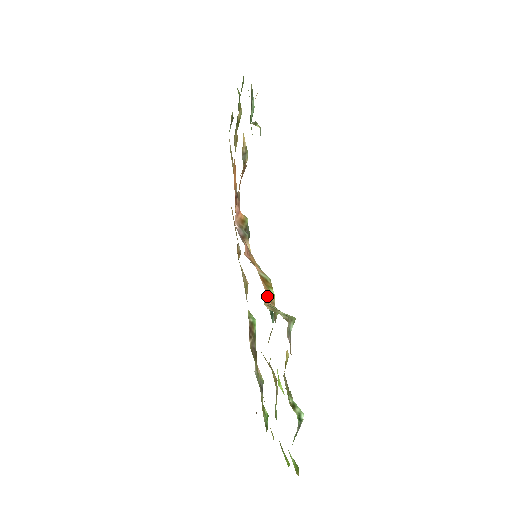
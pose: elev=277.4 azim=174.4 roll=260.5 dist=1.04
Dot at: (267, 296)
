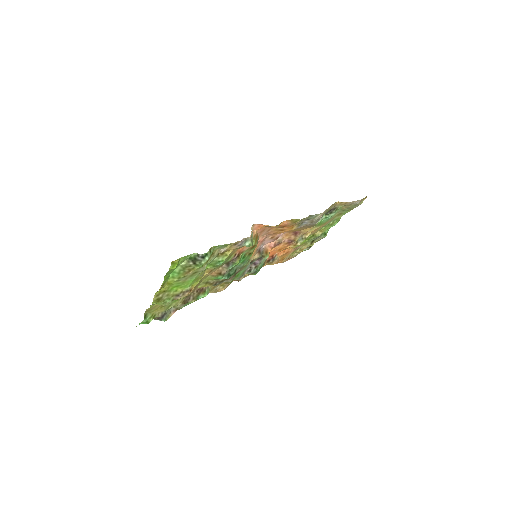
Dot at: (254, 233)
